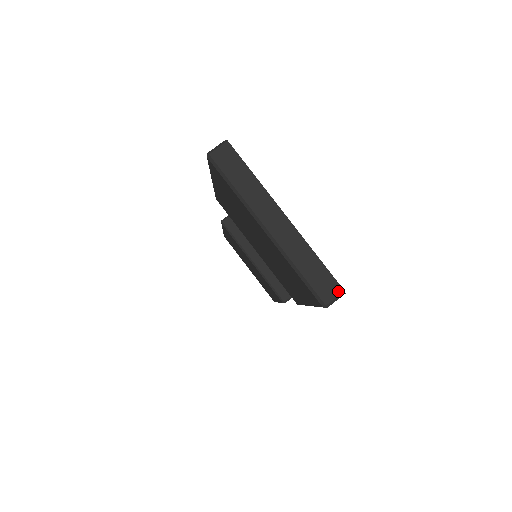
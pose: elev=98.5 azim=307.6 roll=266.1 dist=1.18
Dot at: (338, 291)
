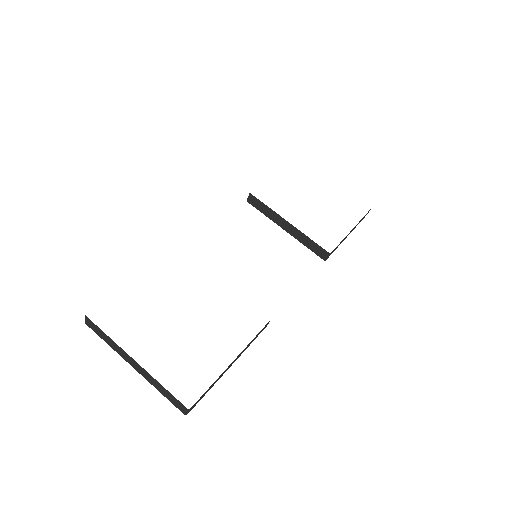
Dot at: (184, 408)
